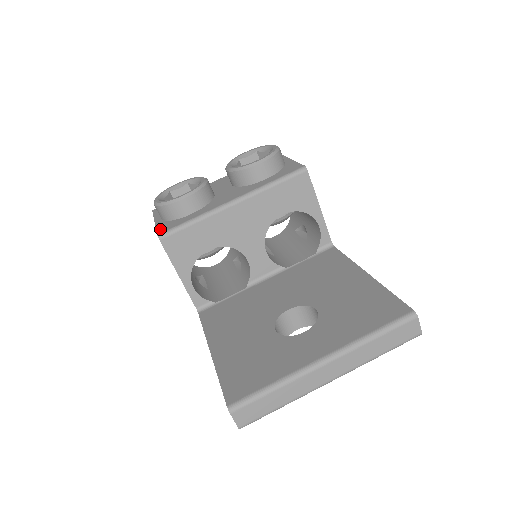
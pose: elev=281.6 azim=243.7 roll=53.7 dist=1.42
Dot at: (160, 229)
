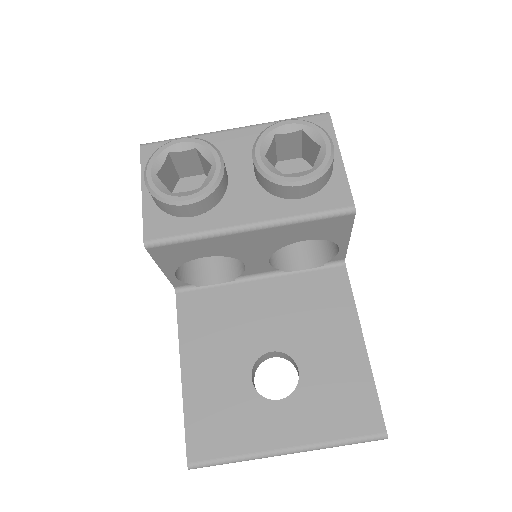
Dot at: (148, 227)
